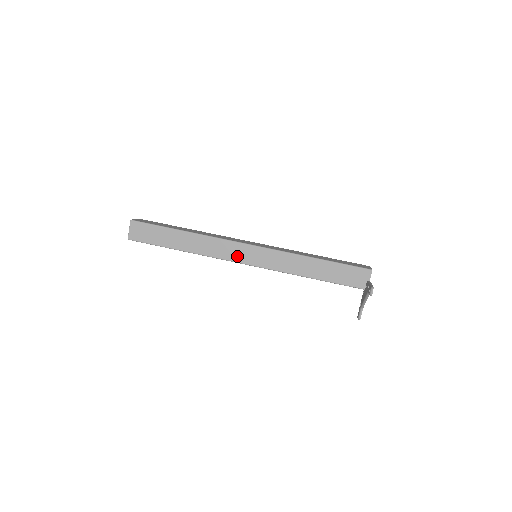
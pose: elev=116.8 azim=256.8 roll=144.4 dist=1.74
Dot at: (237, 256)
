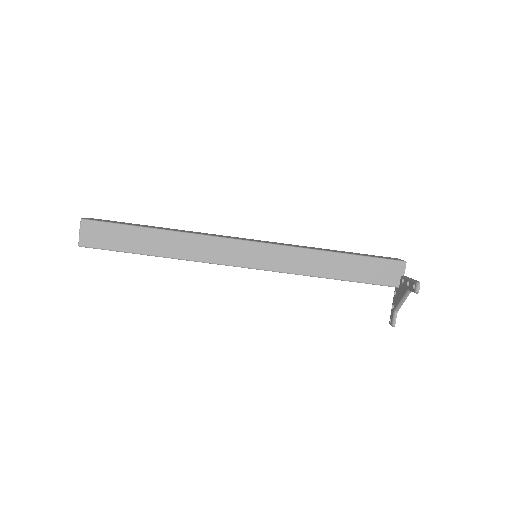
Dot at: (233, 257)
